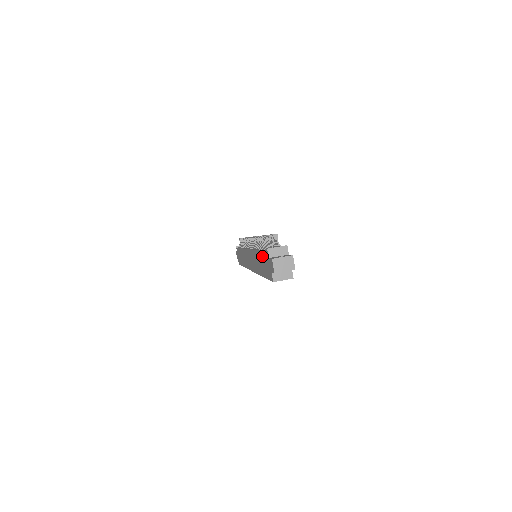
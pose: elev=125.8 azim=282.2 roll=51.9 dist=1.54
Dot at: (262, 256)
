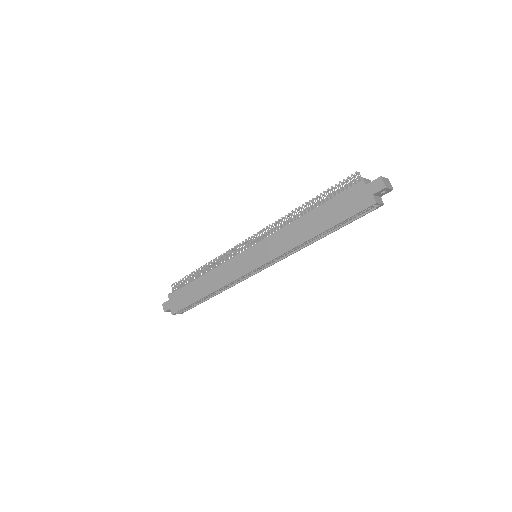
Dot at: (334, 202)
